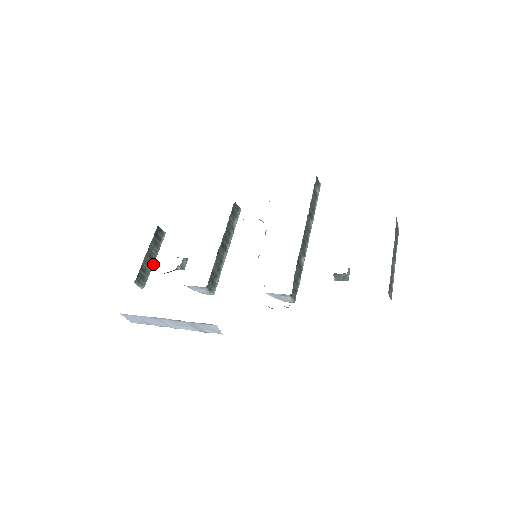
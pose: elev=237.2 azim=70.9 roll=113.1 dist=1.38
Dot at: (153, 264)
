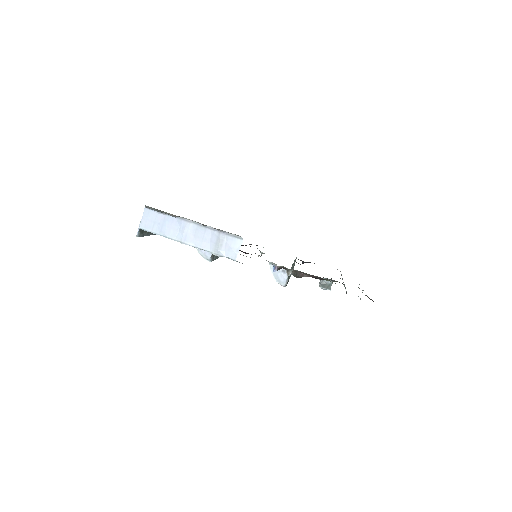
Dot at: (149, 235)
